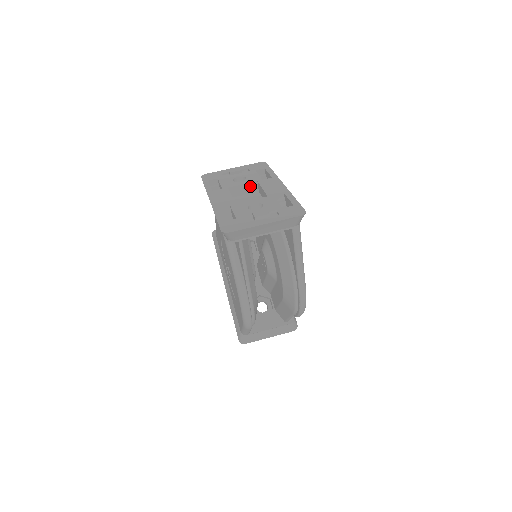
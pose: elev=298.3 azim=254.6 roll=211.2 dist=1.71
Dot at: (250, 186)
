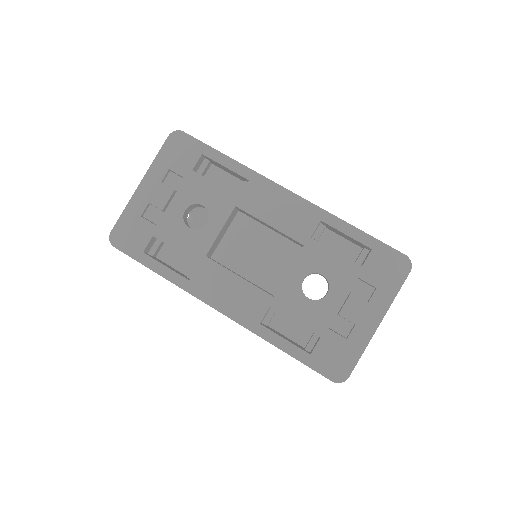
Dot at: (228, 220)
